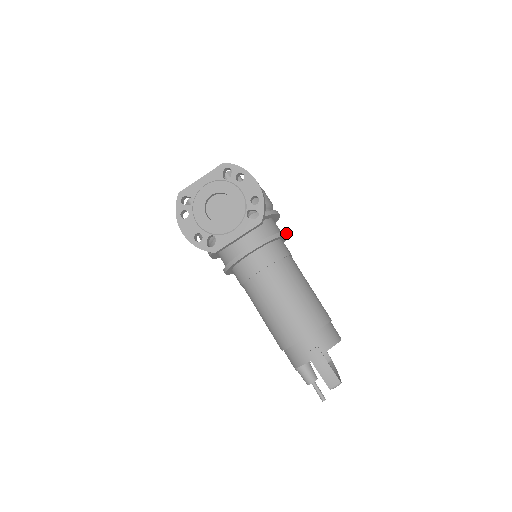
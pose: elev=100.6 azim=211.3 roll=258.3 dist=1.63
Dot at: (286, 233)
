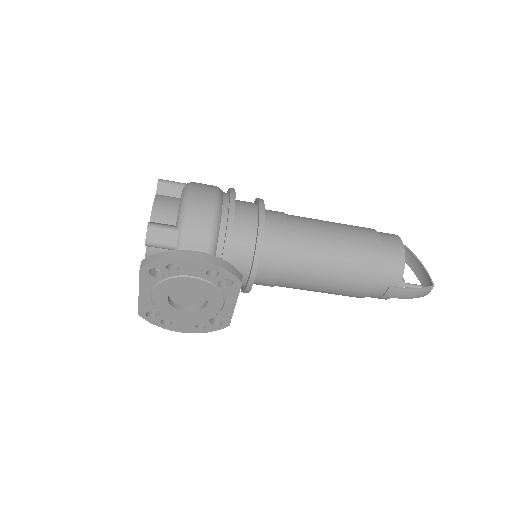
Dot at: (261, 215)
